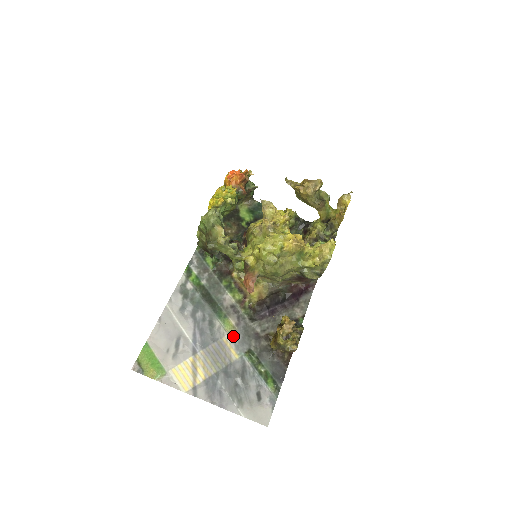
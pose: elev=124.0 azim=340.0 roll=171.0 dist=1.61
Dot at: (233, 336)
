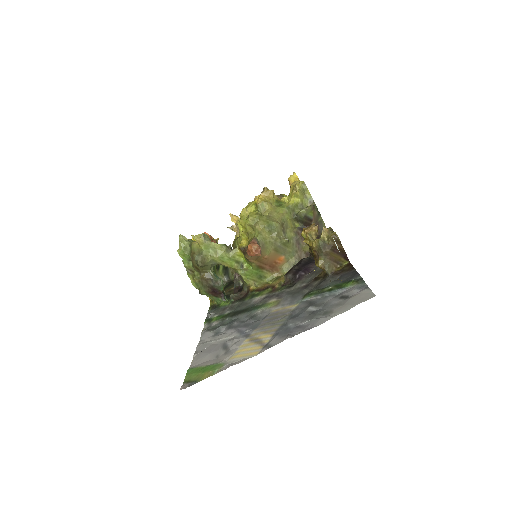
Dot at: (281, 304)
